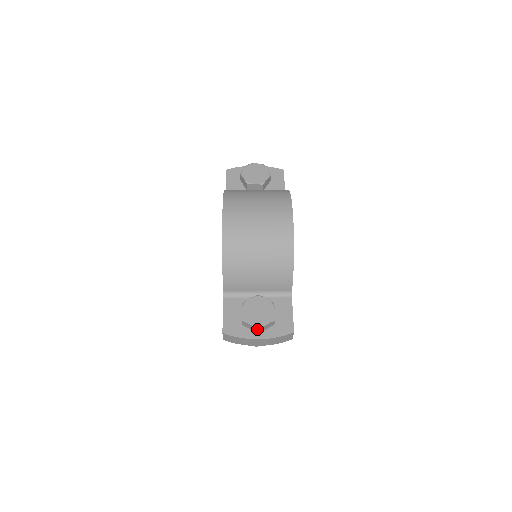
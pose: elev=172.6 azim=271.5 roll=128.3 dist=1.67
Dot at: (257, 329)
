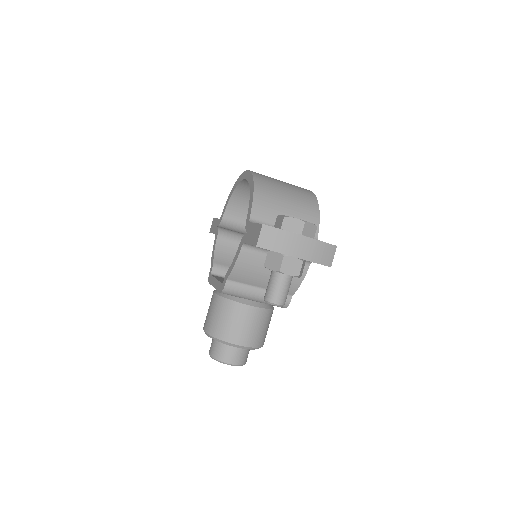
Dot at: (303, 223)
